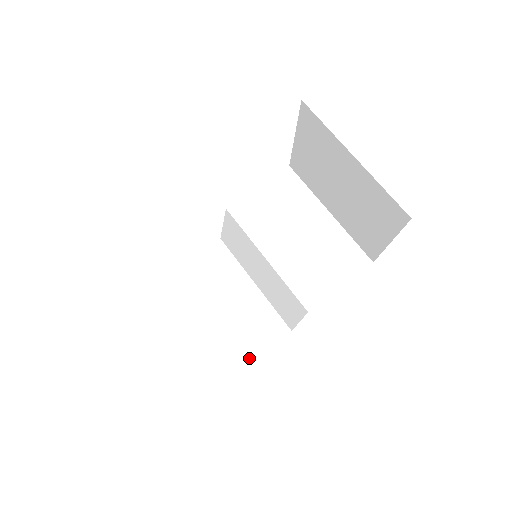
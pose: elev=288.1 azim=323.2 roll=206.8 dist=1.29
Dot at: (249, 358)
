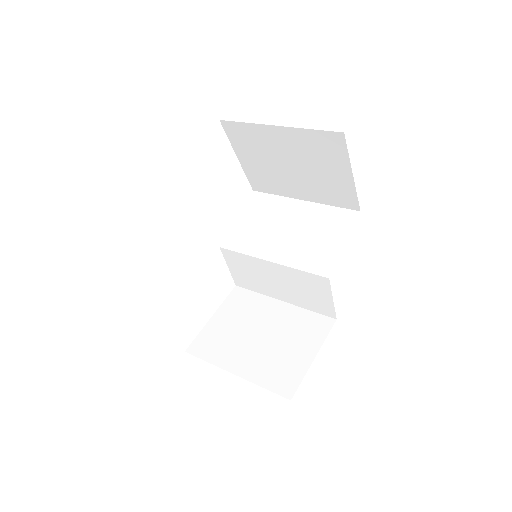
Dot at: (310, 360)
